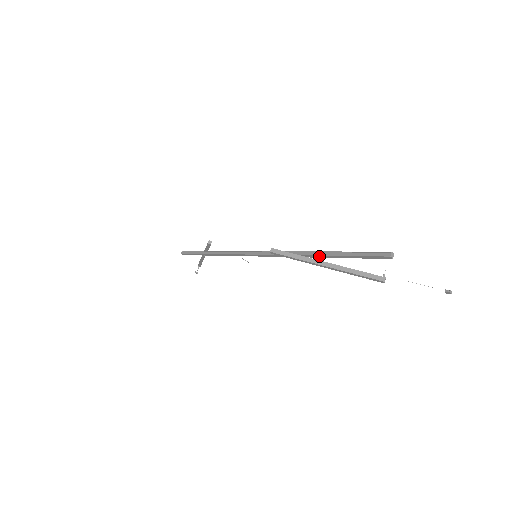
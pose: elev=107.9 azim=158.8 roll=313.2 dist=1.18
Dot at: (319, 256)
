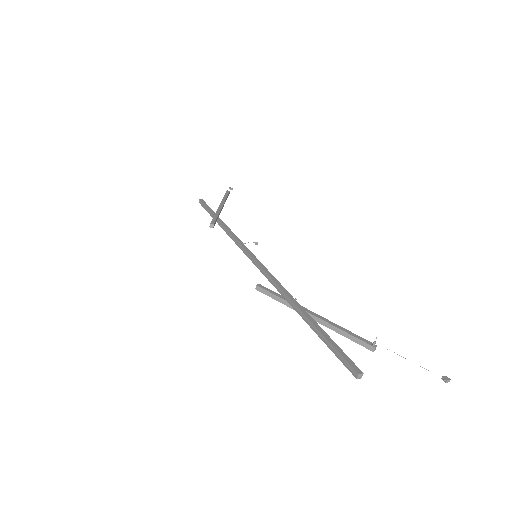
Dot at: (301, 315)
